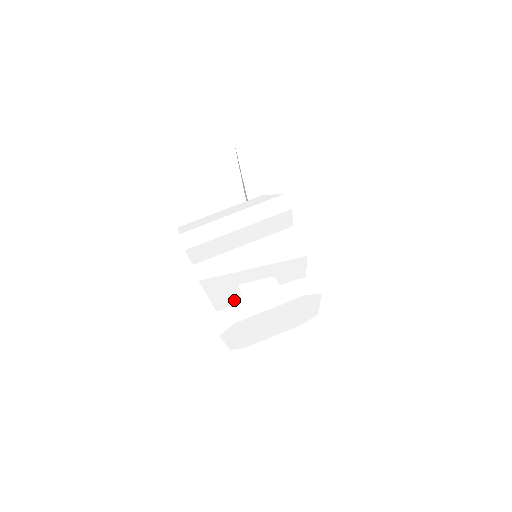
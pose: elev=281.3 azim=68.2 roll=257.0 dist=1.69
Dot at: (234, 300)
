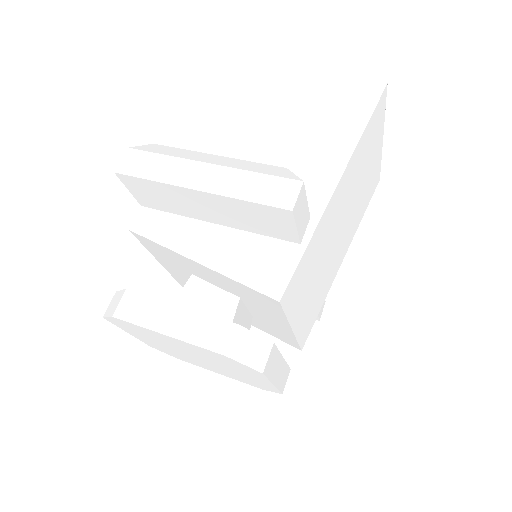
Dot at: occluded
